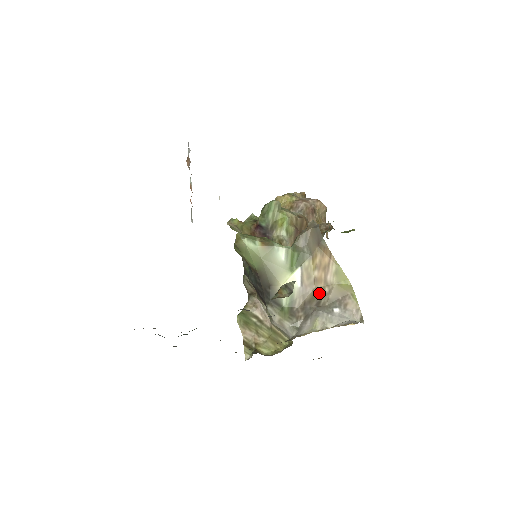
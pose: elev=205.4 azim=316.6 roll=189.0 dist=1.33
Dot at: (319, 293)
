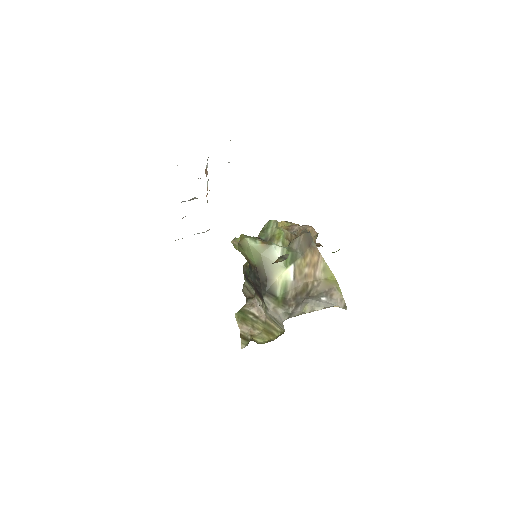
Dot at: (309, 286)
